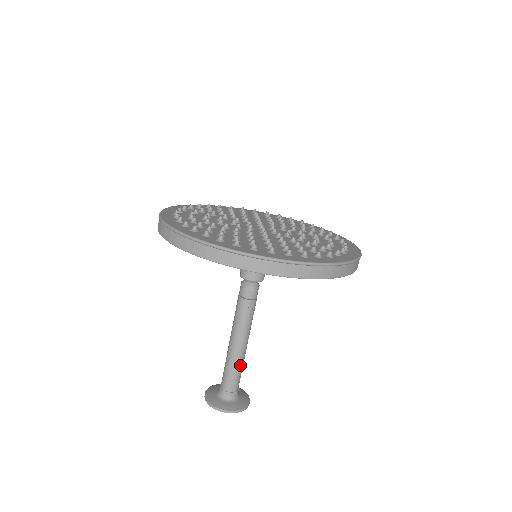
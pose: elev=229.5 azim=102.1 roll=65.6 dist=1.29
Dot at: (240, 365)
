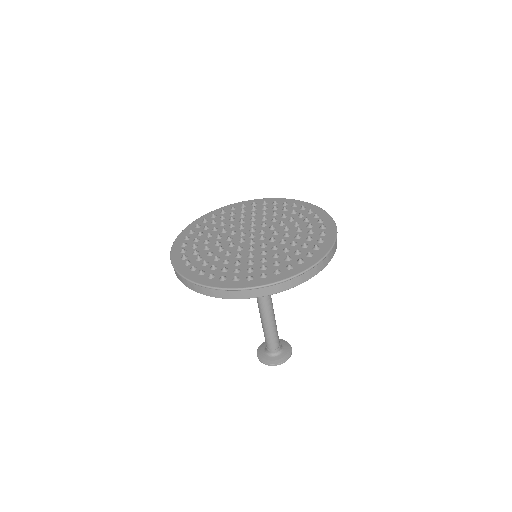
Dot at: (274, 331)
